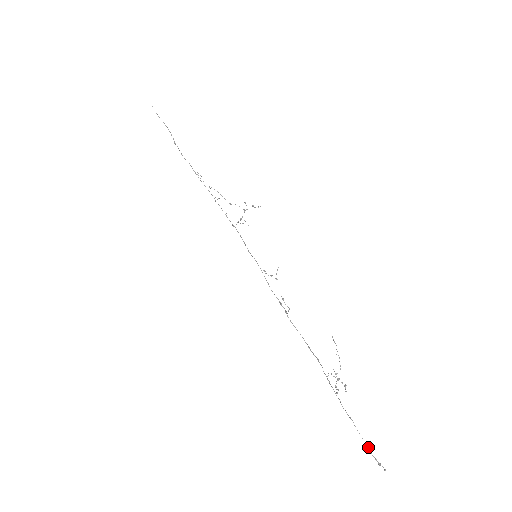
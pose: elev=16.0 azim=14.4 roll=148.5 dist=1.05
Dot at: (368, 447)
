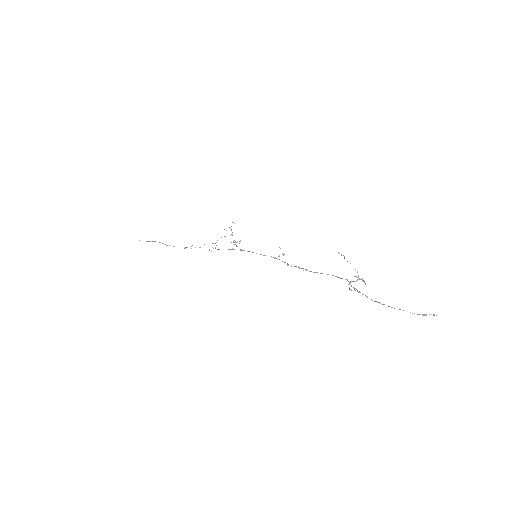
Dot at: occluded
